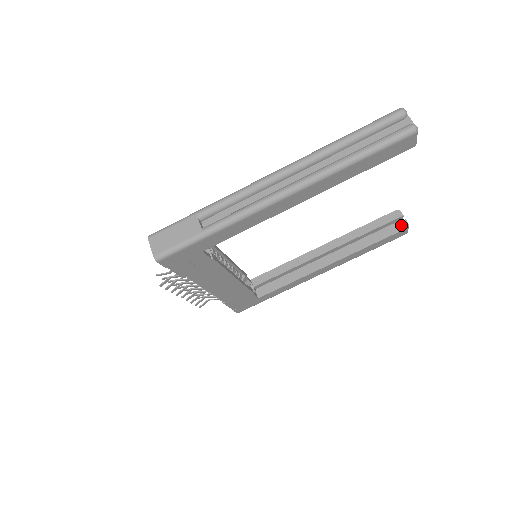
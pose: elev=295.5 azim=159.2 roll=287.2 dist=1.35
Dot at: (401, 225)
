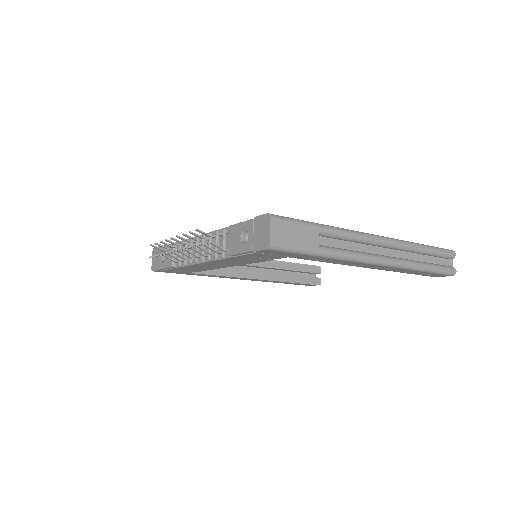
Dot at: (317, 280)
